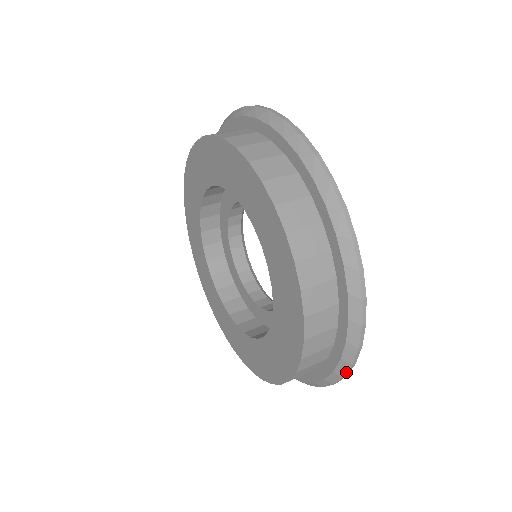
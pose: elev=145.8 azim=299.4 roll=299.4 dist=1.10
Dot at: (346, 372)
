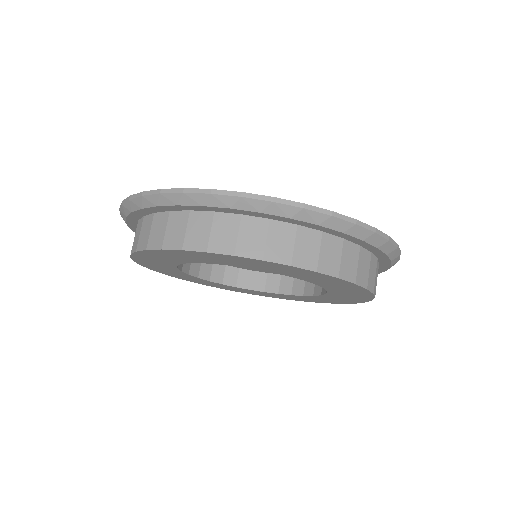
Dot at: (399, 259)
